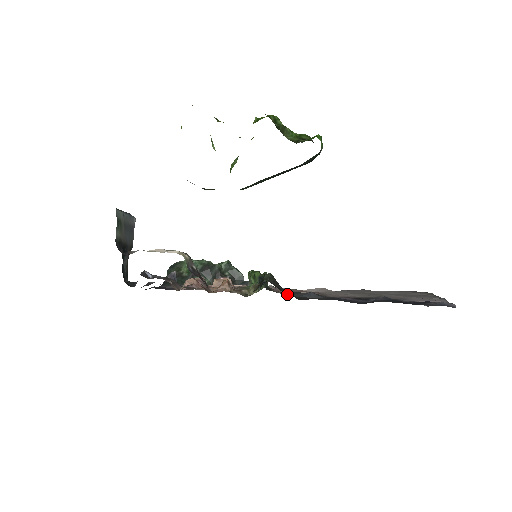
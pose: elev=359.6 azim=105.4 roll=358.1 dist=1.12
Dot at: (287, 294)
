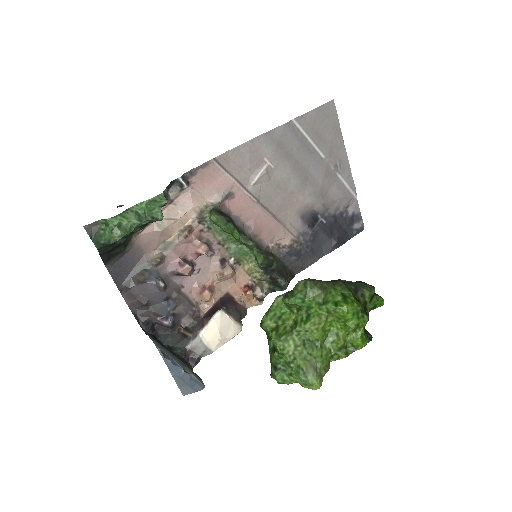
Dot at: (269, 244)
